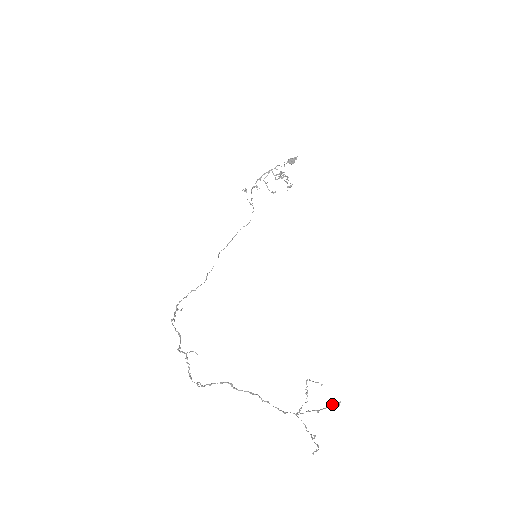
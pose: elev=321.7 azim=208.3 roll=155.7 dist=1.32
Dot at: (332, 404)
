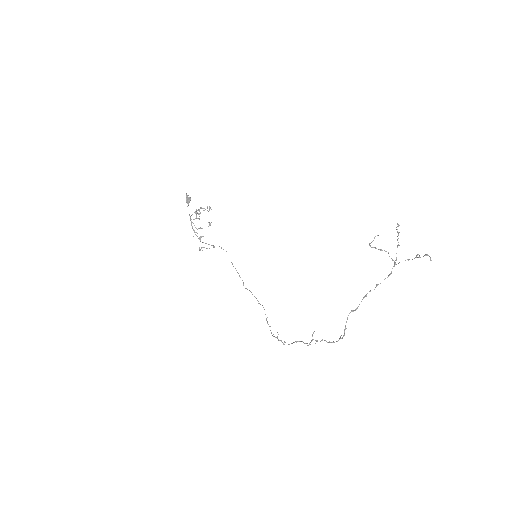
Dot at: occluded
